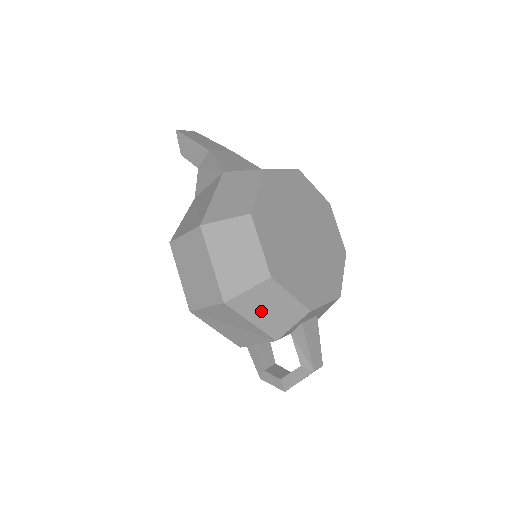
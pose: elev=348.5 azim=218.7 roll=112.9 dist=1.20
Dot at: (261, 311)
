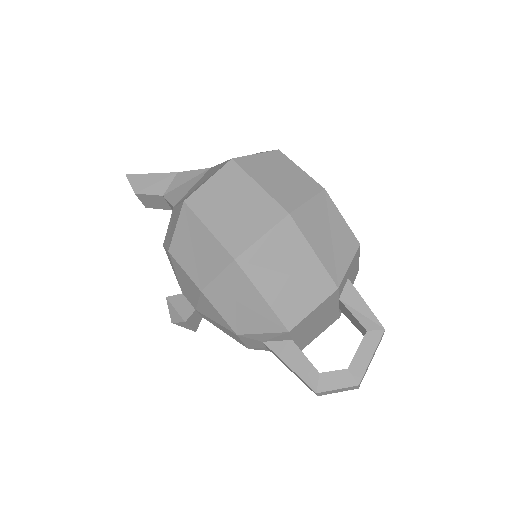
Dot at: (321, 236)
